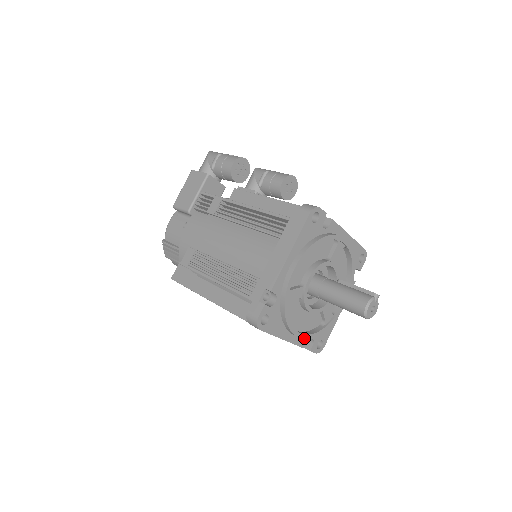
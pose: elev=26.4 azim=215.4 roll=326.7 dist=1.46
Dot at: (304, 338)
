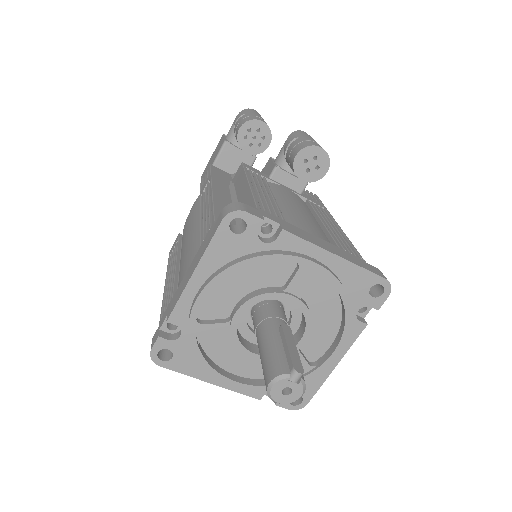
Dot at: (247, 389)
